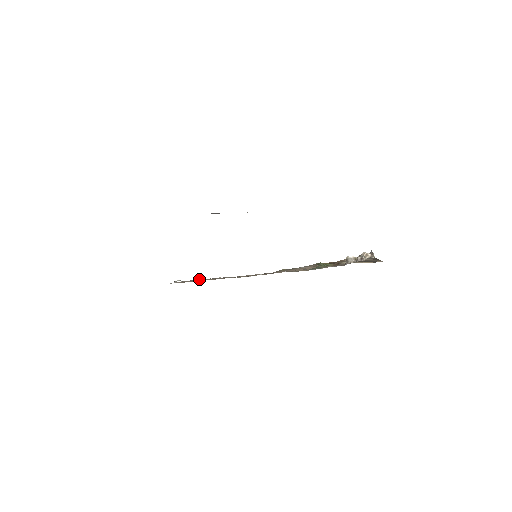
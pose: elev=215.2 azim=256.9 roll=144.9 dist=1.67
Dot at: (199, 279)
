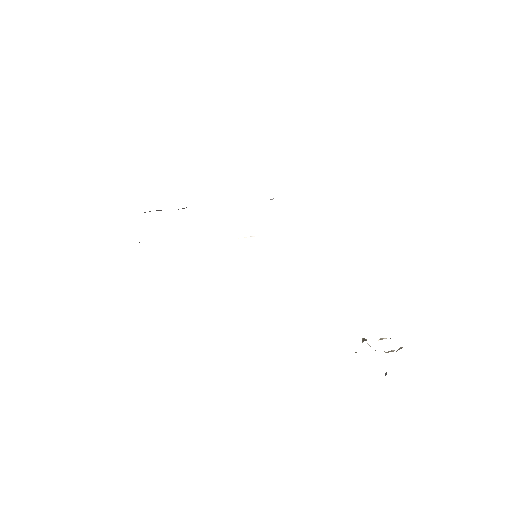
Dot at: occluded
